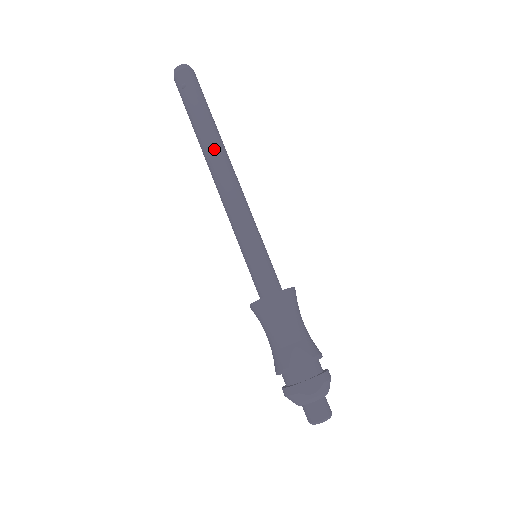
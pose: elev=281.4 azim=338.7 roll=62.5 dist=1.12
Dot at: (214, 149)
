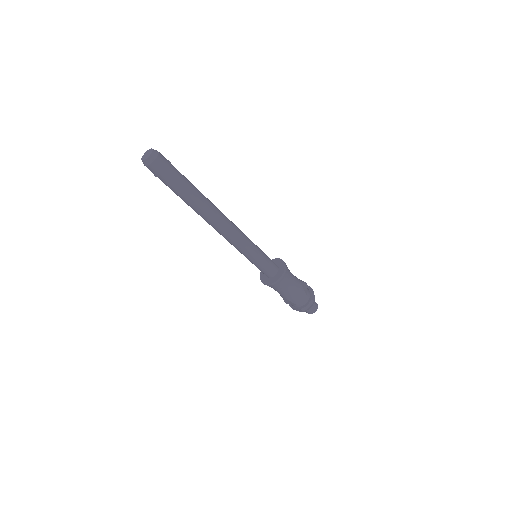
Dot at: (200, 215)
